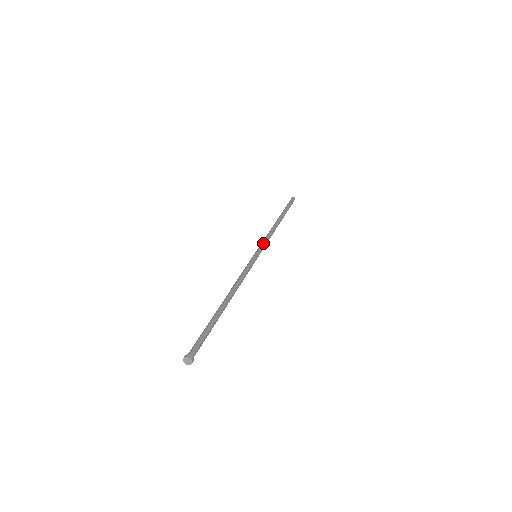
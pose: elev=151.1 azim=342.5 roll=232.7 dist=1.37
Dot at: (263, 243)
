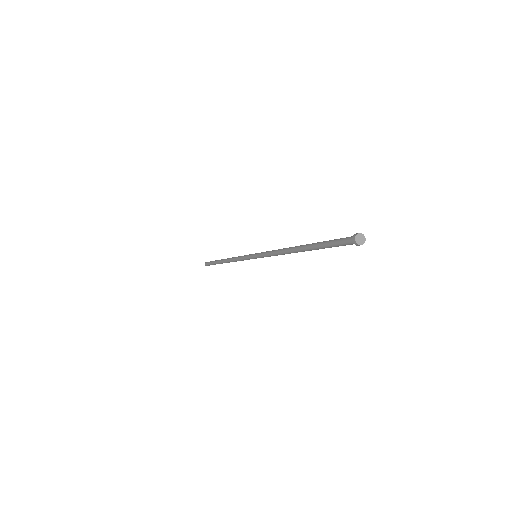
Dot at: (246, 255)
